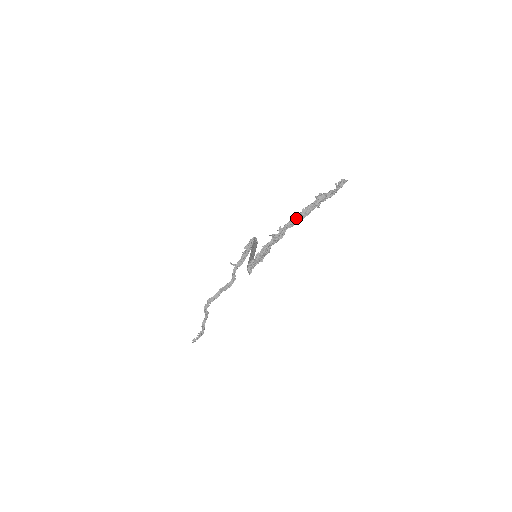
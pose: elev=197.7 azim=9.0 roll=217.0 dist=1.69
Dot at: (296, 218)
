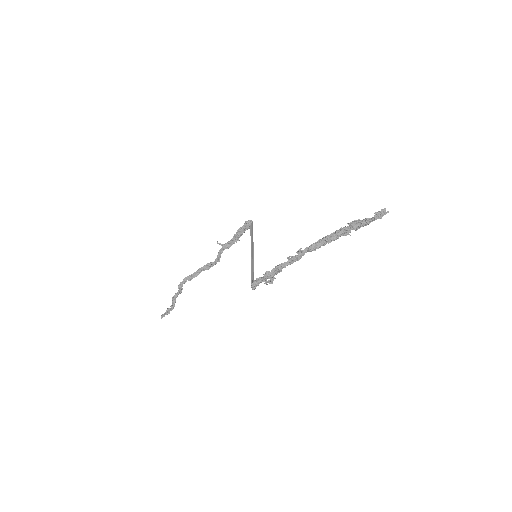
Dot at: (321, 243)
